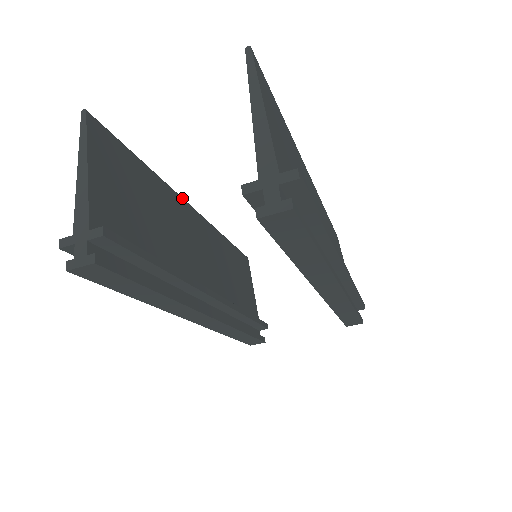
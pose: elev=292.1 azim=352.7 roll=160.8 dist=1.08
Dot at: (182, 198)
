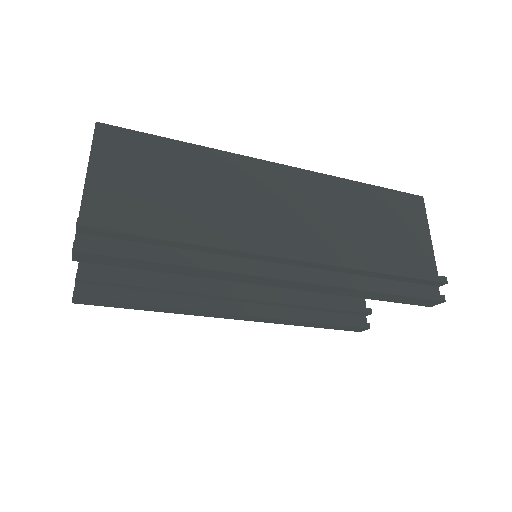
Dot at: occluded
